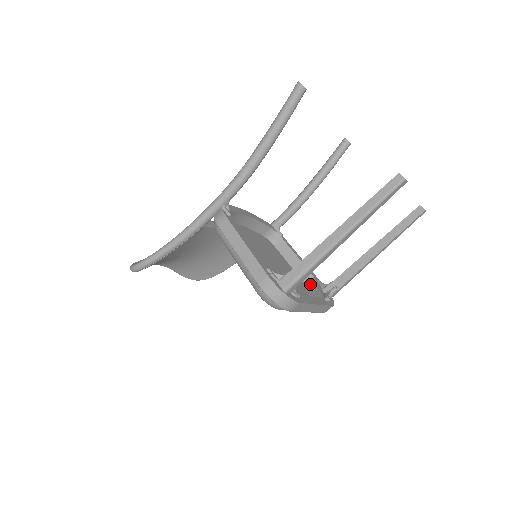
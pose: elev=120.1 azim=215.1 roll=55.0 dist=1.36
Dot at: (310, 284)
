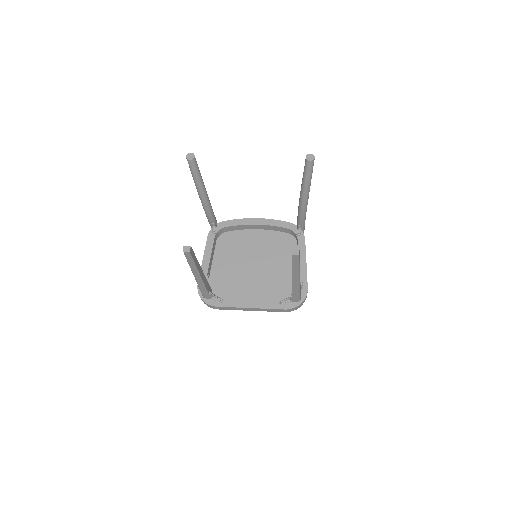
Dot at: occluded
